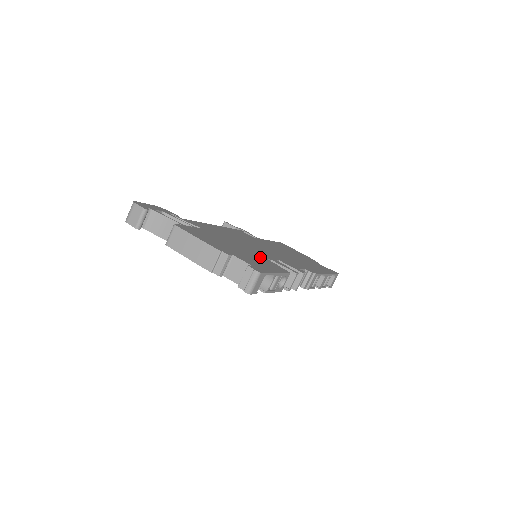
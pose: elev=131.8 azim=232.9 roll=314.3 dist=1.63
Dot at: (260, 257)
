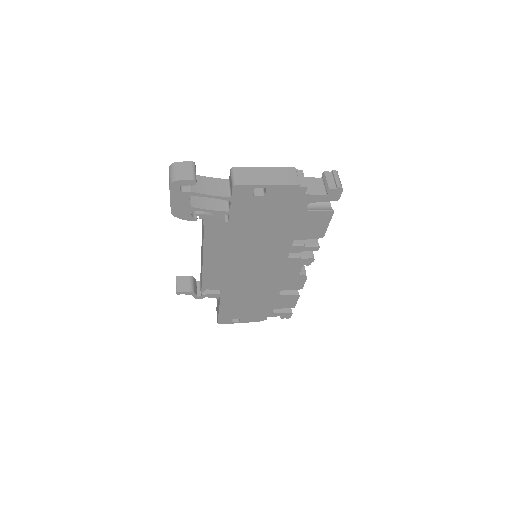
Dot at: occluded
